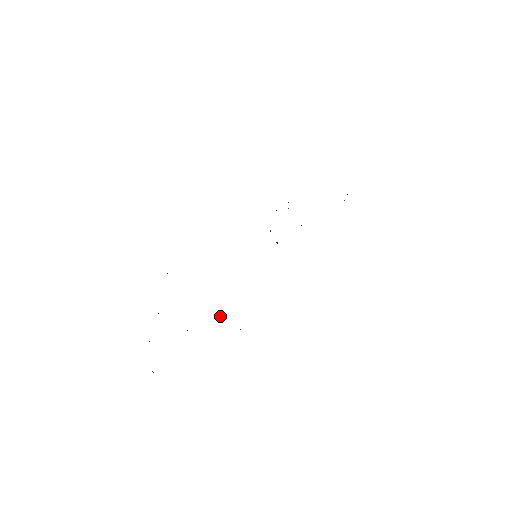
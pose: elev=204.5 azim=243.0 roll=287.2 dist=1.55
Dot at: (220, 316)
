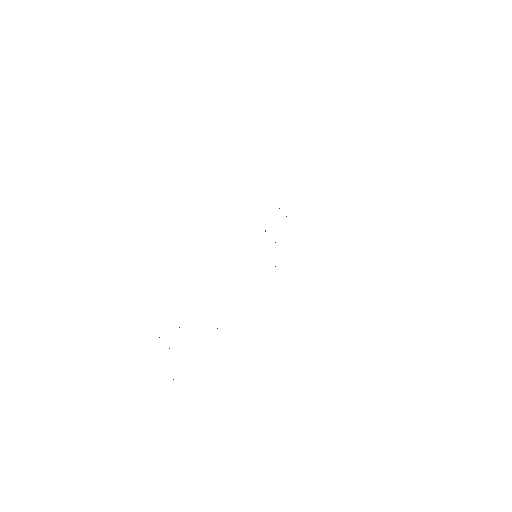
Dot at: occluded
